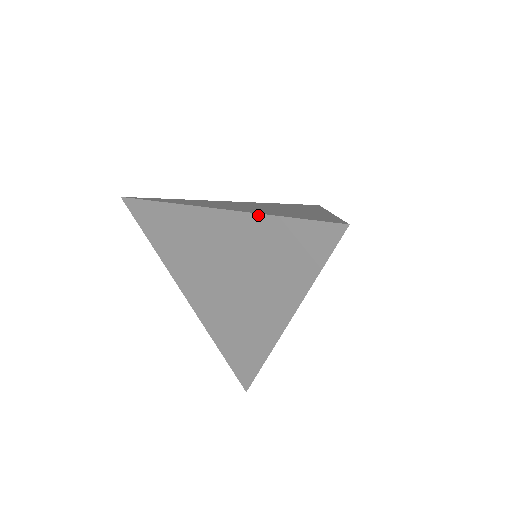
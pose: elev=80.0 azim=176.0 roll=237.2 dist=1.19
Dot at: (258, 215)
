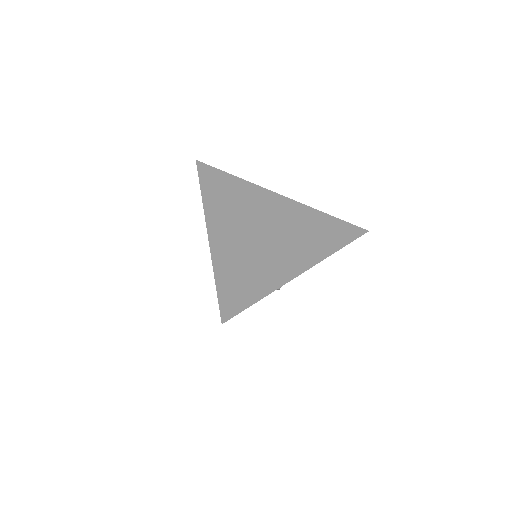
Dot at: (212, 261)
